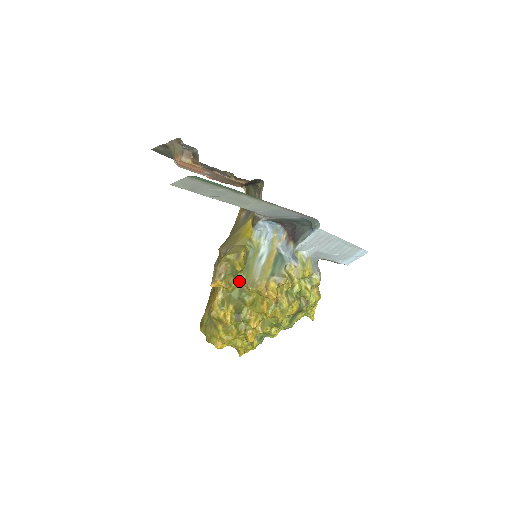
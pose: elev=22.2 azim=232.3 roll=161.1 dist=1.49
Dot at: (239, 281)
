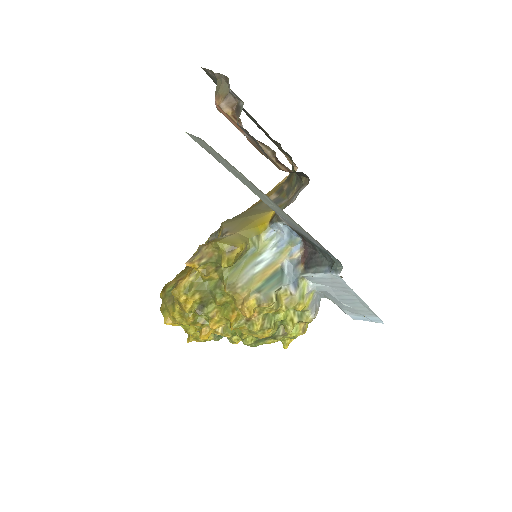
Dot at: (220, 275)
